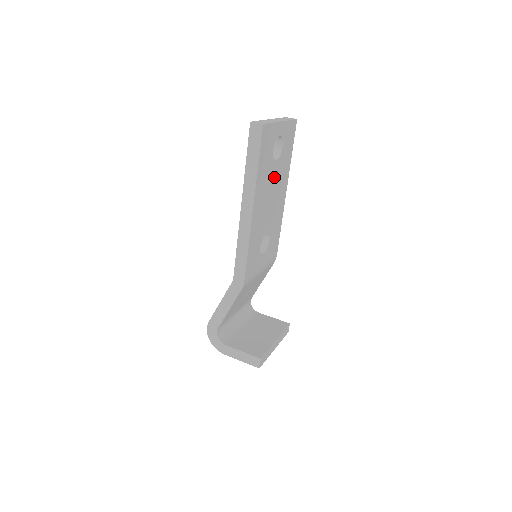
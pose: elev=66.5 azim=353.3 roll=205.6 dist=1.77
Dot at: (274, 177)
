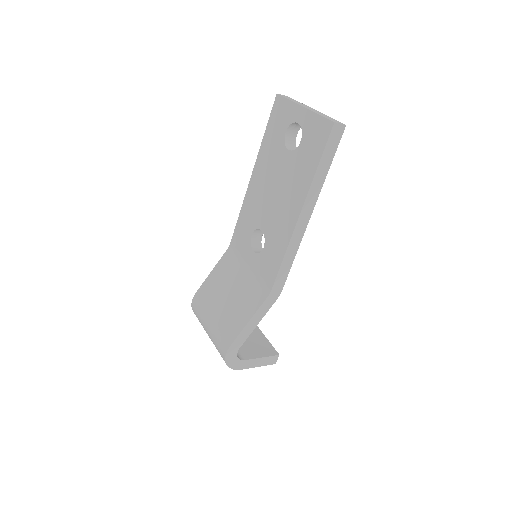
Dot at: occluded
